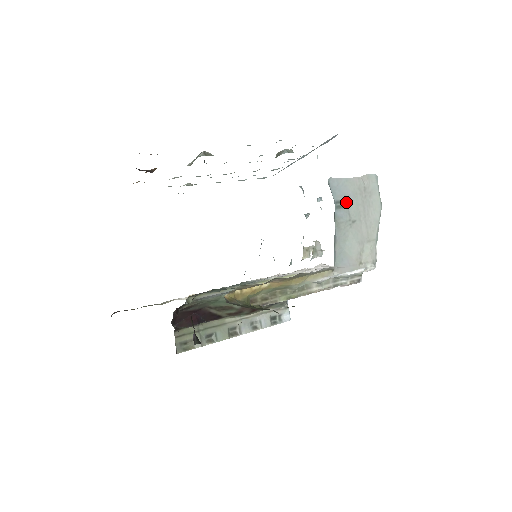
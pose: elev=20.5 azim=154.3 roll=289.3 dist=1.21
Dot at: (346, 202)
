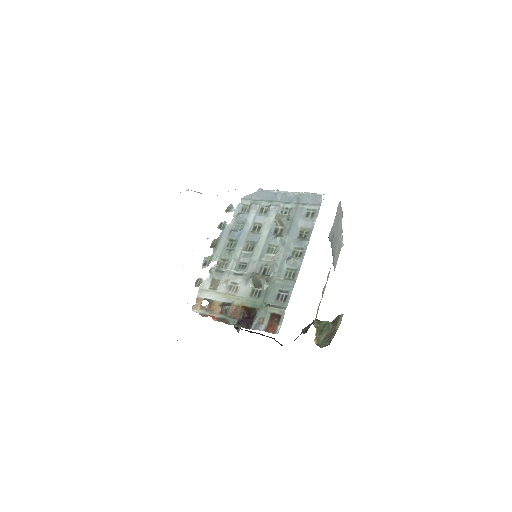
Dot at: (334, 235)
